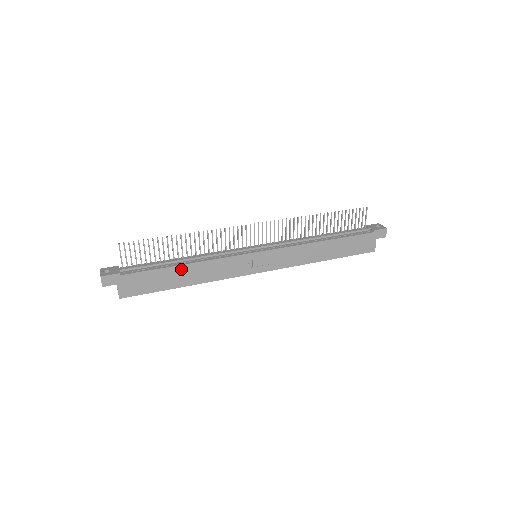
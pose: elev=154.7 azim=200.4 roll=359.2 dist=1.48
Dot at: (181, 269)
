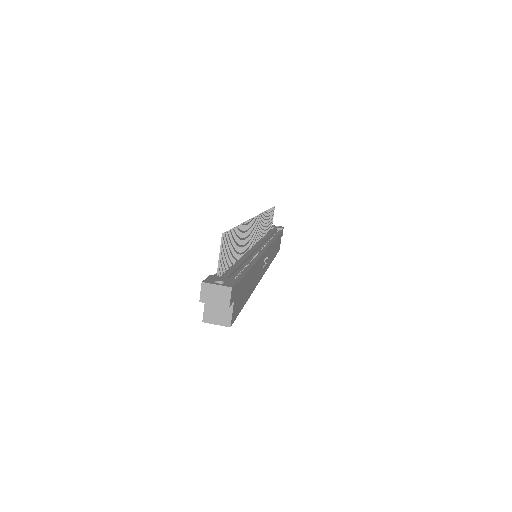
Dot at: (252, 271)
